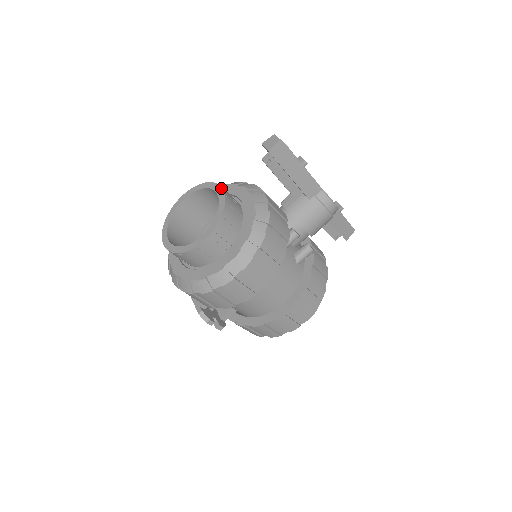
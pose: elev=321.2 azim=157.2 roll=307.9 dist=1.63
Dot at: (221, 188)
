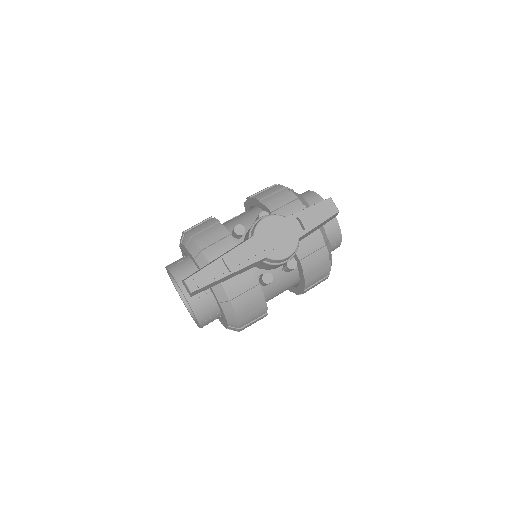
Dot at: occluded
